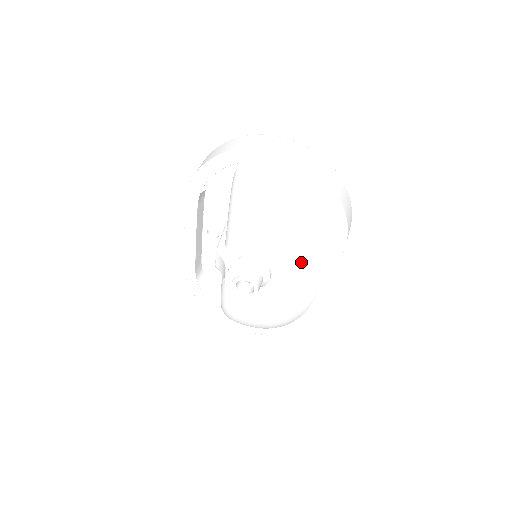
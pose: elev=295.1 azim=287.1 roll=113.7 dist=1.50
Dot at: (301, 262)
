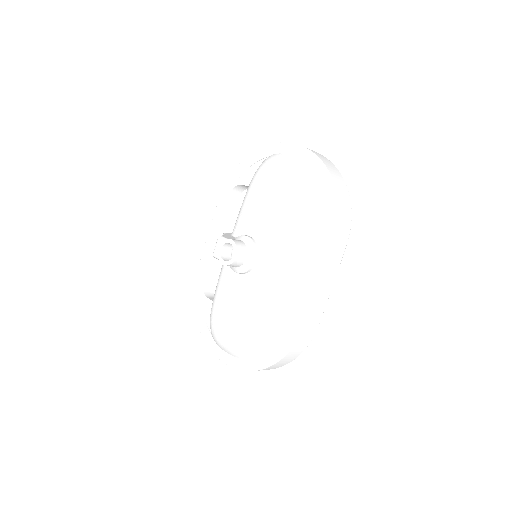
Dot at: (287, 247)
